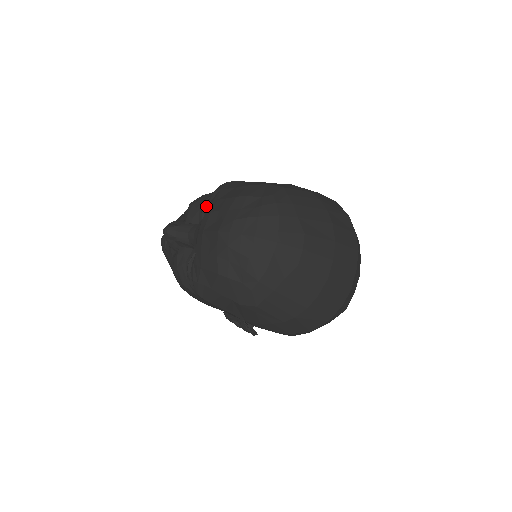
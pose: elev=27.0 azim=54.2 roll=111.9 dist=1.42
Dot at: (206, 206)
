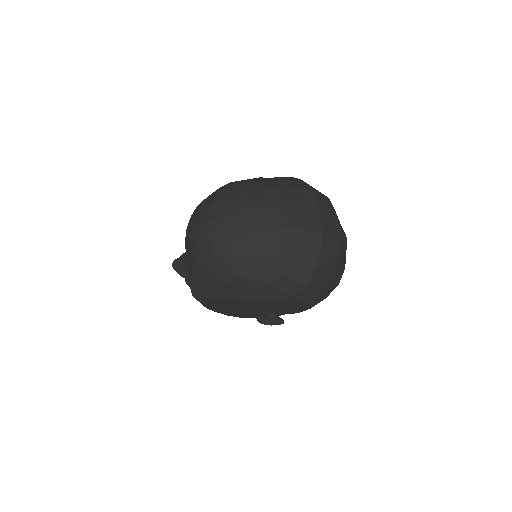
Dot at: occluded
